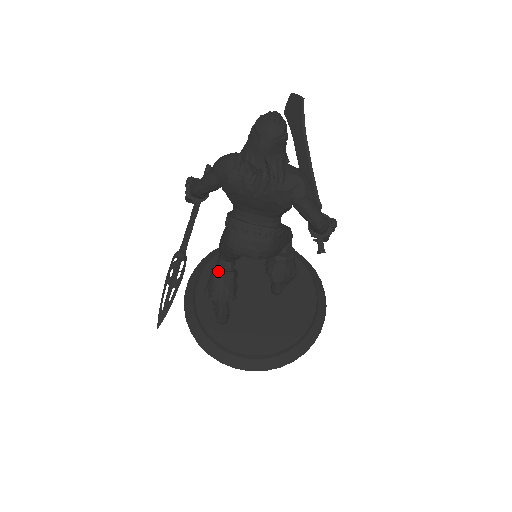
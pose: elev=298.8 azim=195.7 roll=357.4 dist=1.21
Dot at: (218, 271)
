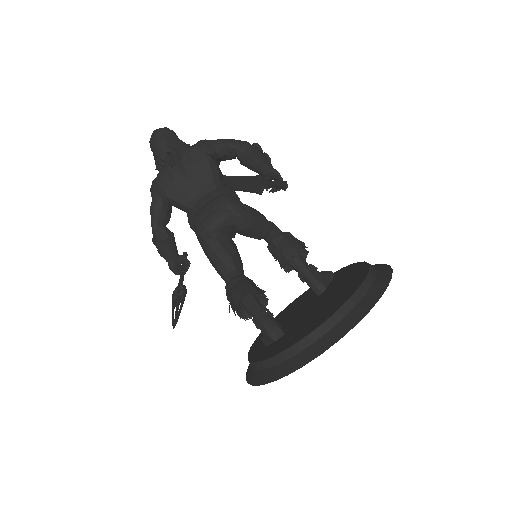
Dot at: (227, 284)
